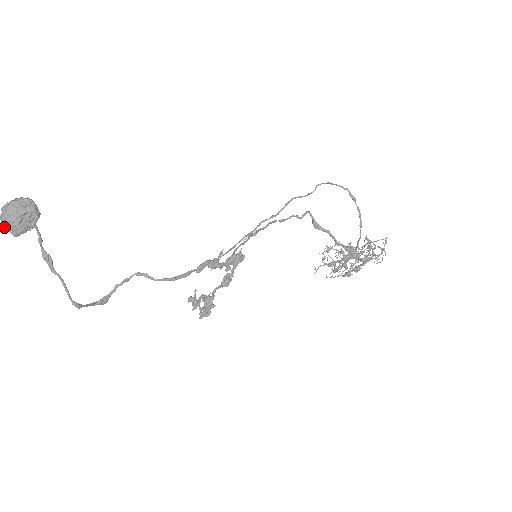
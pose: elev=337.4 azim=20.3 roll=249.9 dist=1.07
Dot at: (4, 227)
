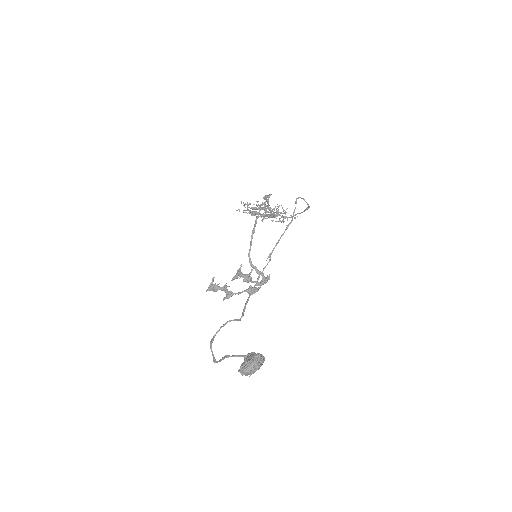
Dot at: occluded
